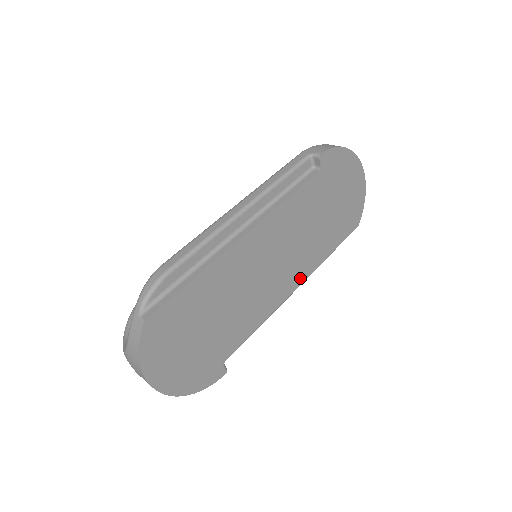
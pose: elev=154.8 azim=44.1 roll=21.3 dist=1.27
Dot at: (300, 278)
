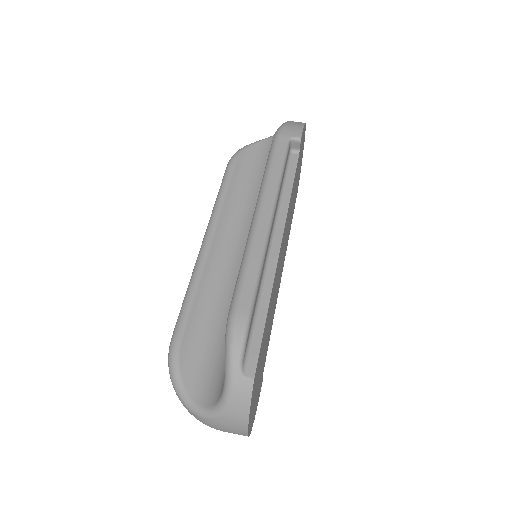
Dot at: occluded
